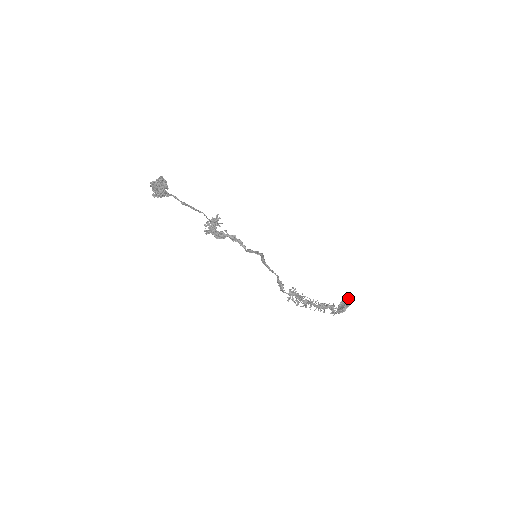
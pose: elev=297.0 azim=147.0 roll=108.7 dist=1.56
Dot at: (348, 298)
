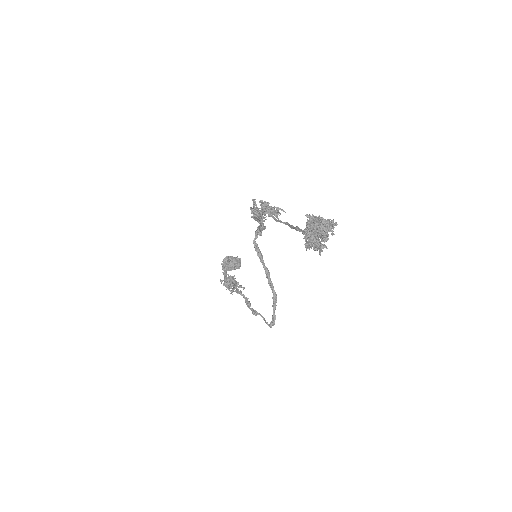
Dot at: (239, 261)
